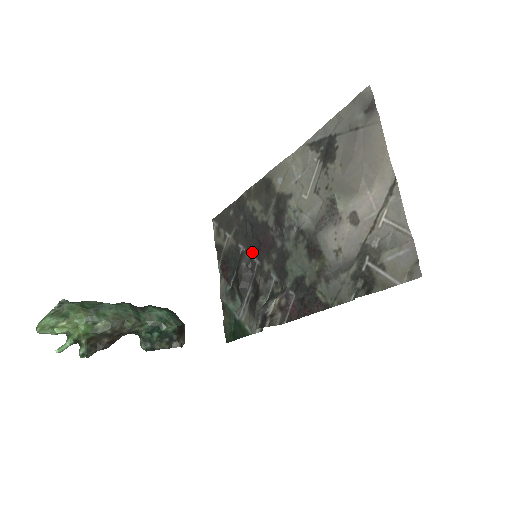
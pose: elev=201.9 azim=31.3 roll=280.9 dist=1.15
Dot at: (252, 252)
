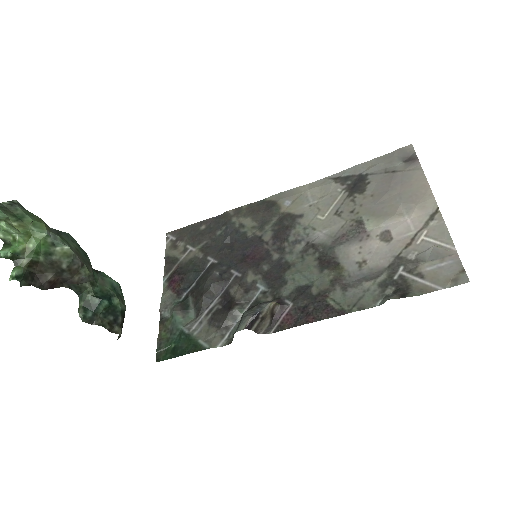
Dot at: (229, 264)
